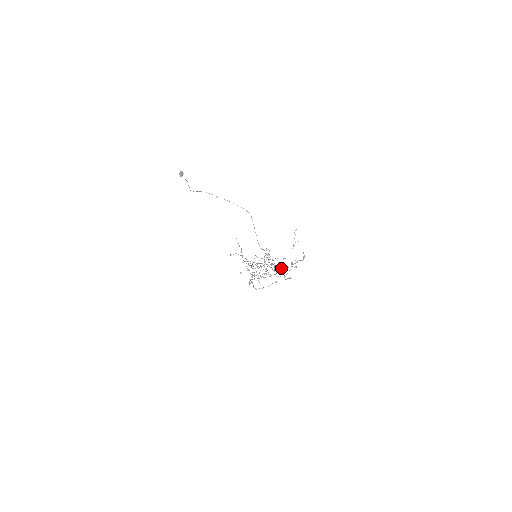
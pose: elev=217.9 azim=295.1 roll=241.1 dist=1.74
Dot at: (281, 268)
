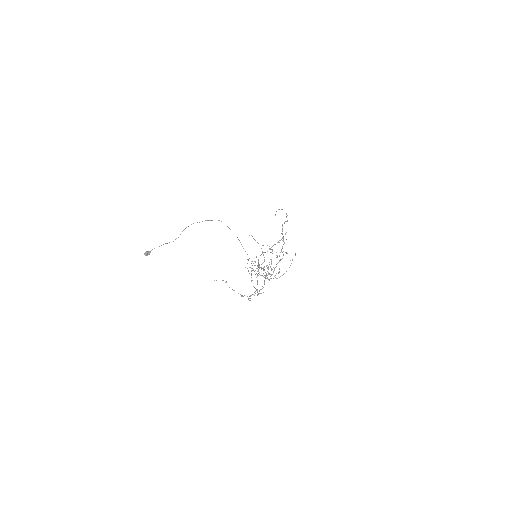
Dot at: (266, 275)
